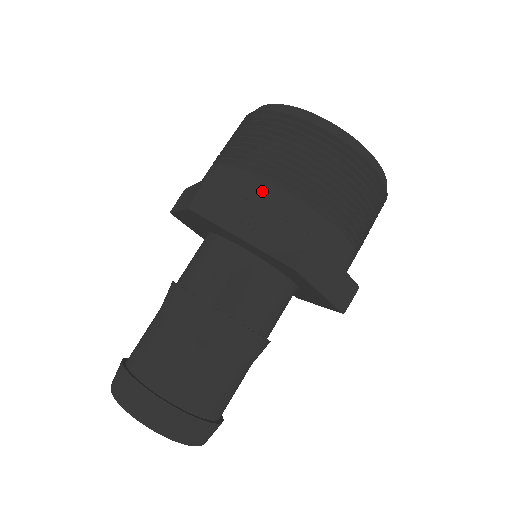
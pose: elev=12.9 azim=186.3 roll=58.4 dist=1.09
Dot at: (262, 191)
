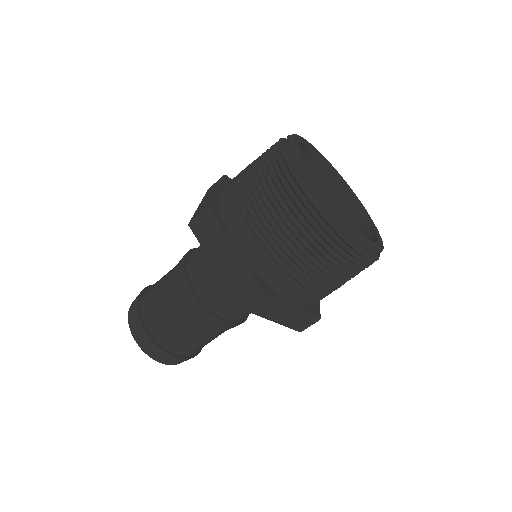
Dot at: (243, 236)
